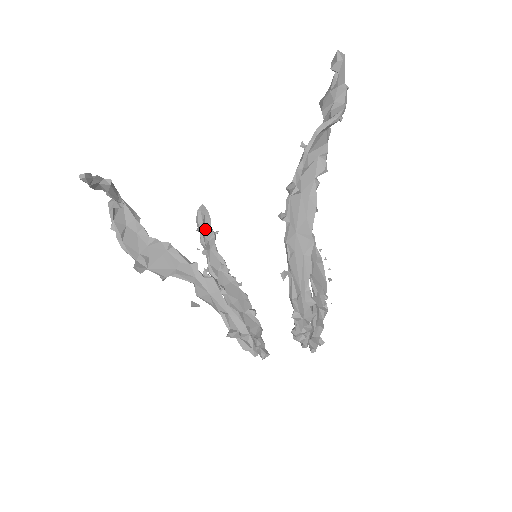
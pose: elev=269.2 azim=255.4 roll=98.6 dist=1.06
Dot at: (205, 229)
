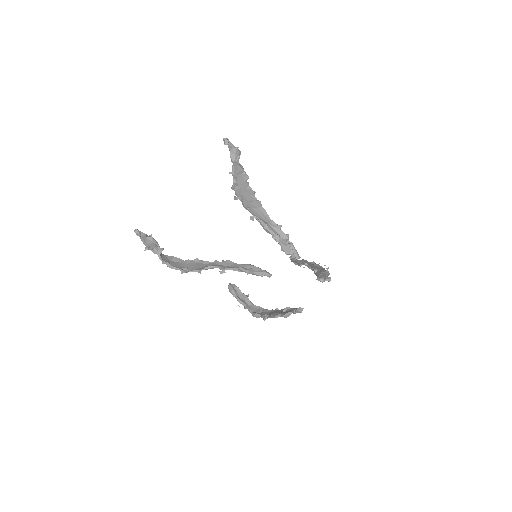
Dot at: (238, 294)
